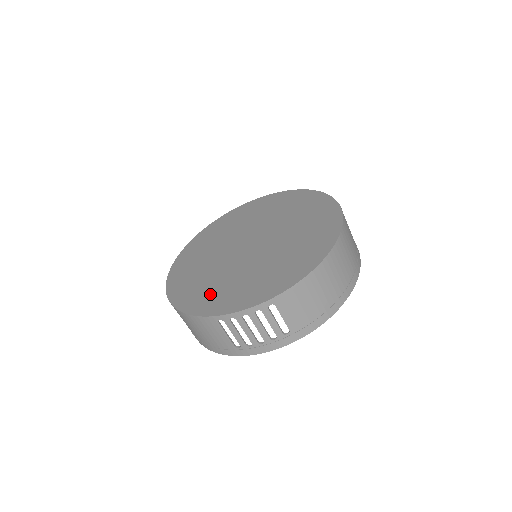
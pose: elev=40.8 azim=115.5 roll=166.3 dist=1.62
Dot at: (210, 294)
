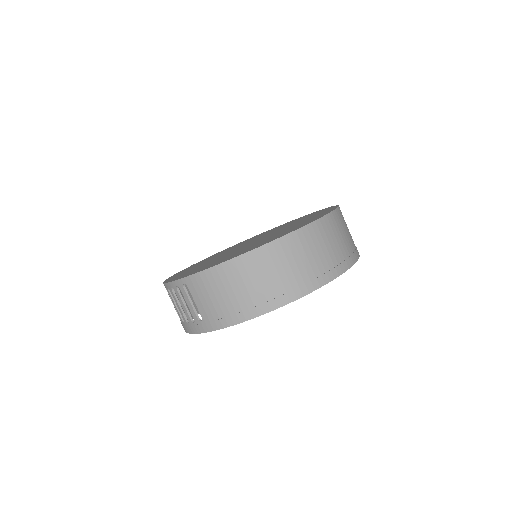
Dot at: (188, 270)
